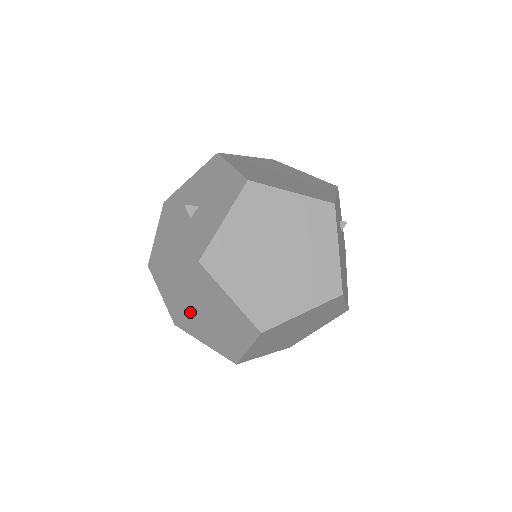
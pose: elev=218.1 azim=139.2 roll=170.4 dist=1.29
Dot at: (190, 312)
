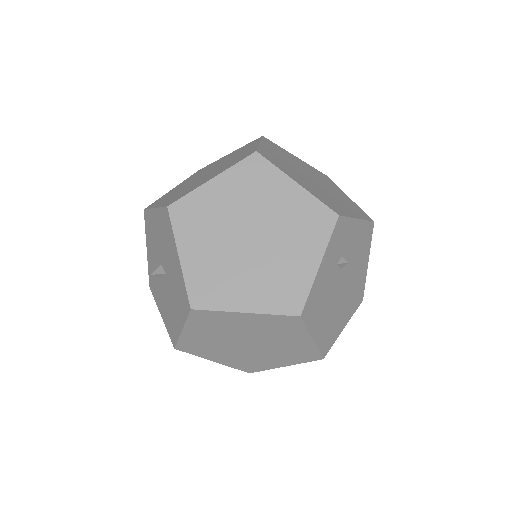
Dot at: occluded
